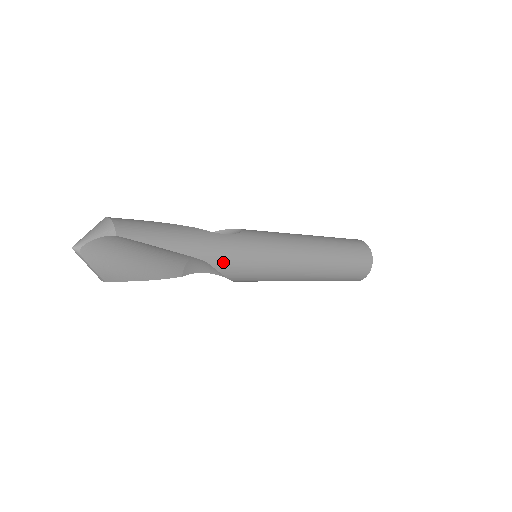
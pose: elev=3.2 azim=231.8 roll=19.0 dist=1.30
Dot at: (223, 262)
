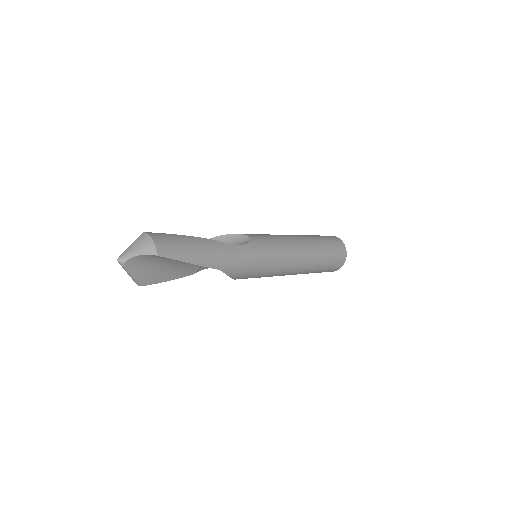
Dot at: (234, 270)
